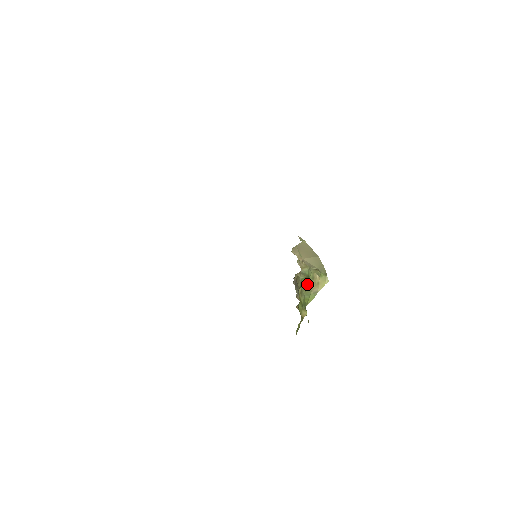
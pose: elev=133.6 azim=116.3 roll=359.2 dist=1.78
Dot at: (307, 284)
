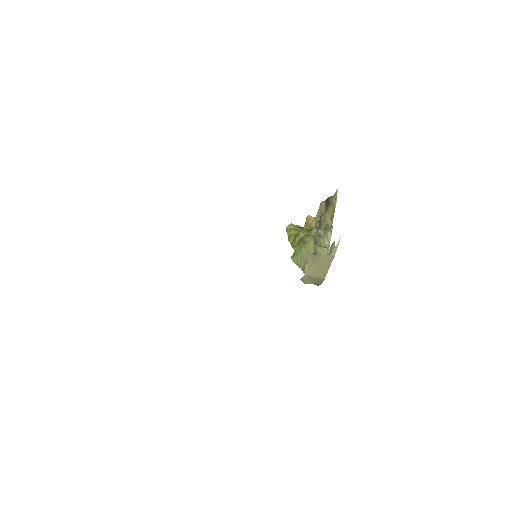
Dot at: (310, 253)
